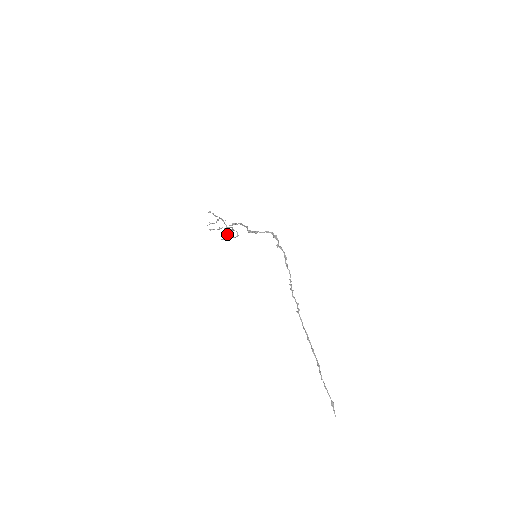
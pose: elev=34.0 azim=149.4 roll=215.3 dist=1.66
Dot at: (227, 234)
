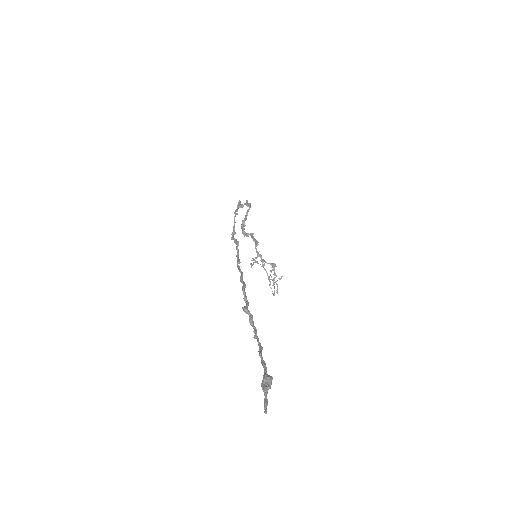
Dot at: (268, 276)
